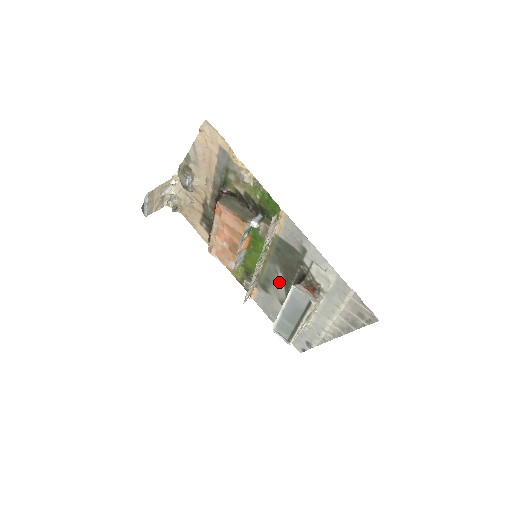
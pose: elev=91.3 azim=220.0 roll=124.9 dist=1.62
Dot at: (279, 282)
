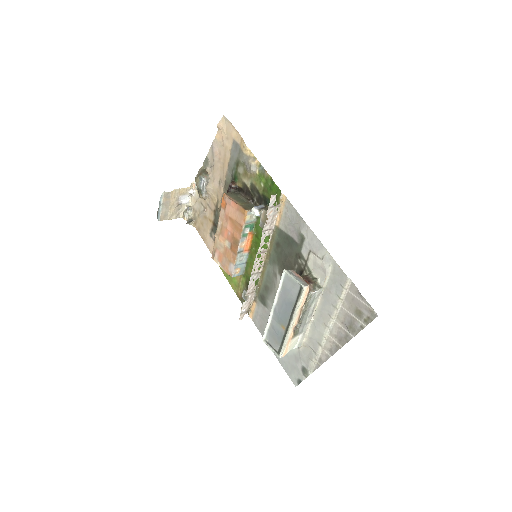
Dot at: (277, 288)
